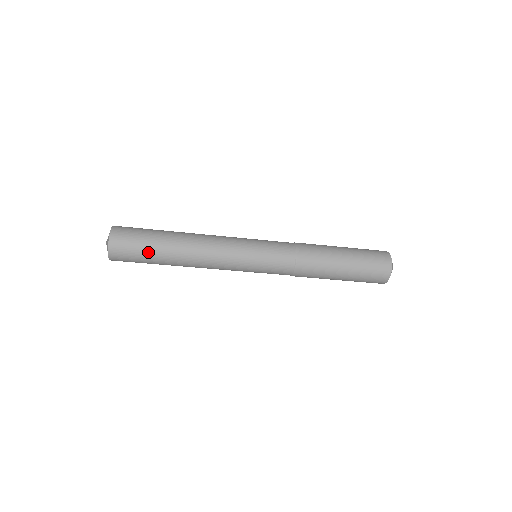
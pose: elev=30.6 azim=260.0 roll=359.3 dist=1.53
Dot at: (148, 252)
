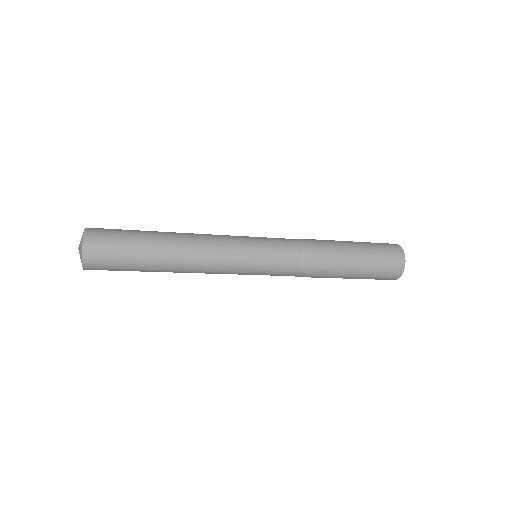
Dot at: occluded
